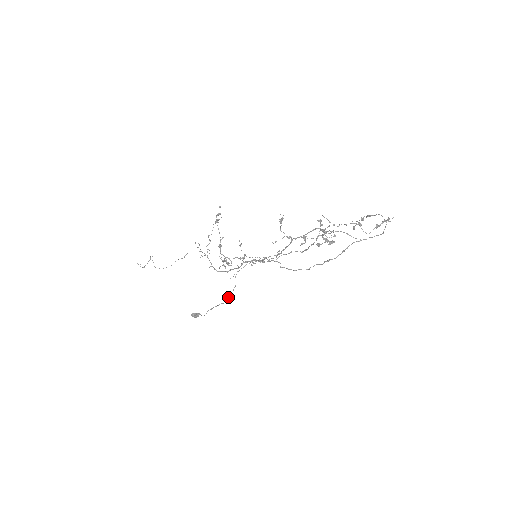
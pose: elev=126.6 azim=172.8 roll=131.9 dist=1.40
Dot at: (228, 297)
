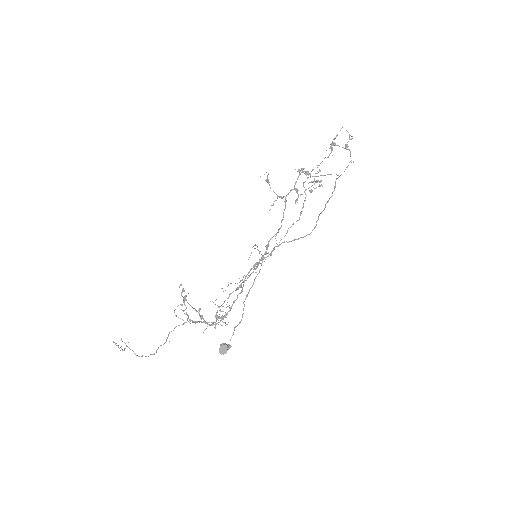
Dot at: occluded
